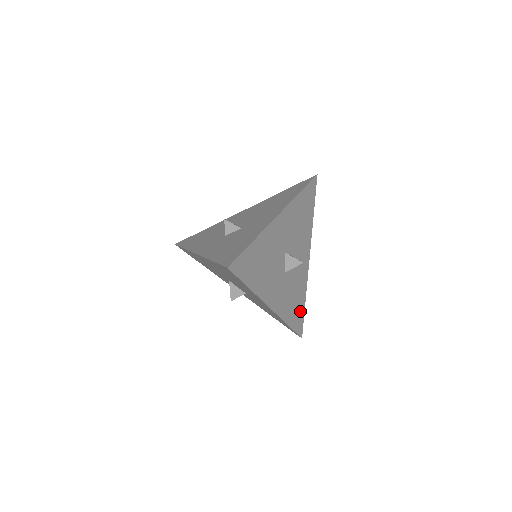
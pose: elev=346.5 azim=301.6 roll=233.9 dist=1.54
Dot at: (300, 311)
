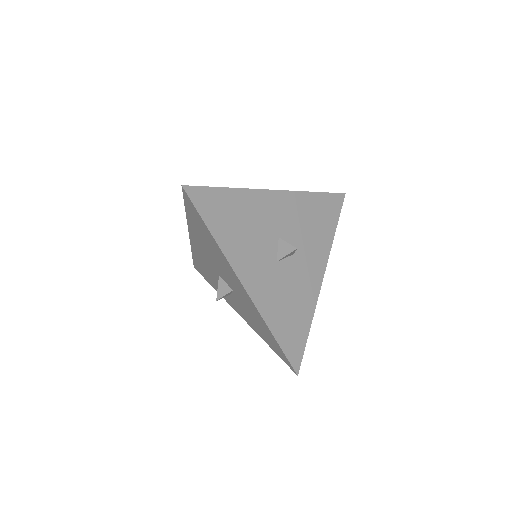
Dot at: (299, 334)
